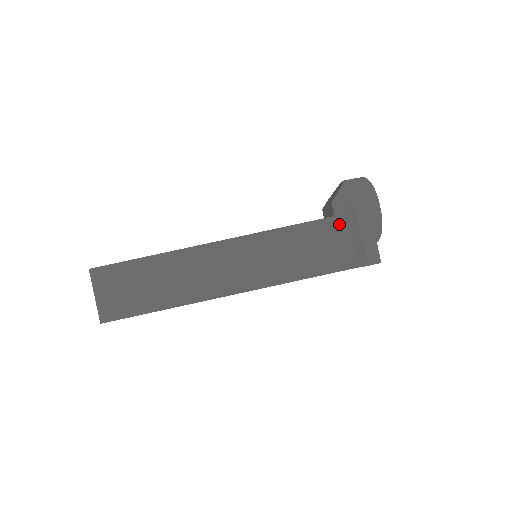
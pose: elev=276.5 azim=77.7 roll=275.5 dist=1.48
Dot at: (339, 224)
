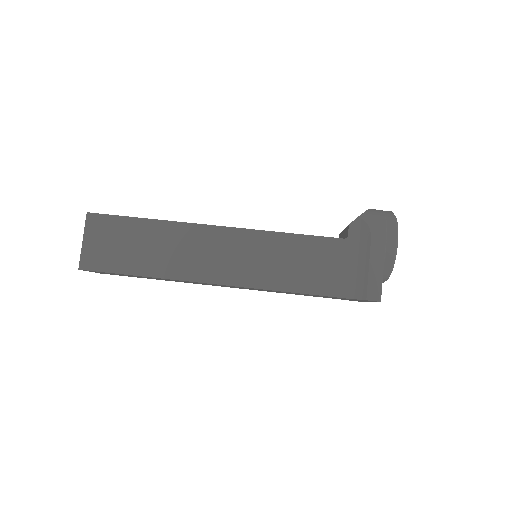
Dot at: (350, 248)
